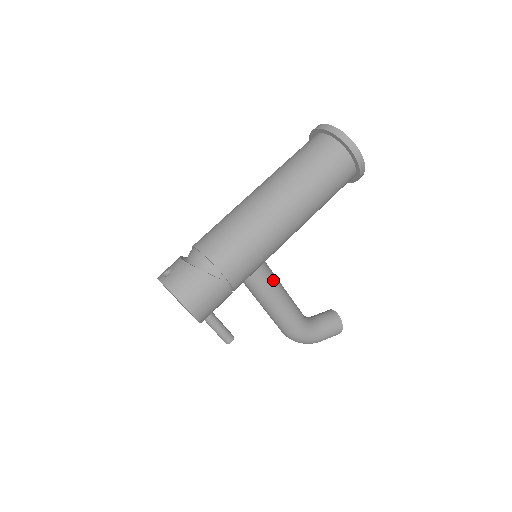
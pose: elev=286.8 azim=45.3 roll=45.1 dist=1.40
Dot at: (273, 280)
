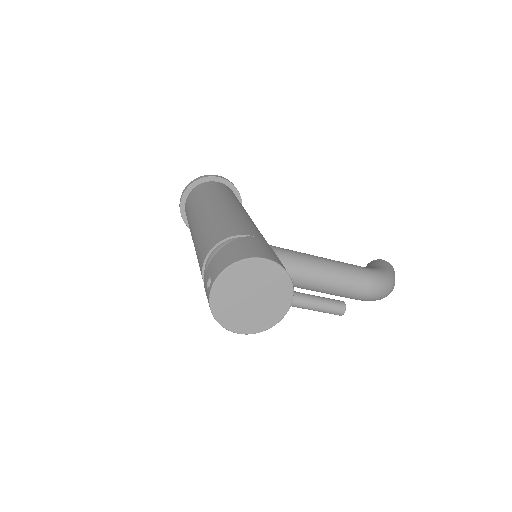
Dot at: occluded
